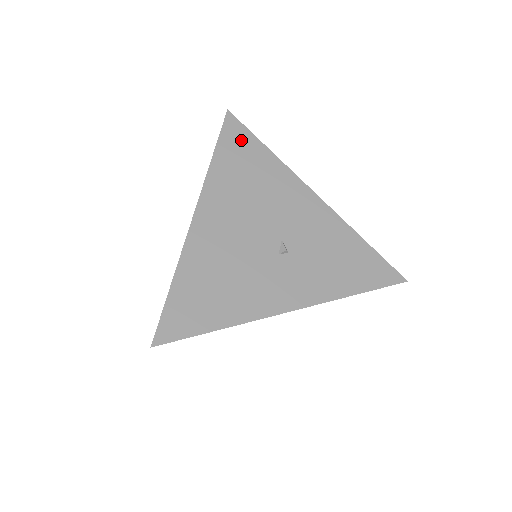
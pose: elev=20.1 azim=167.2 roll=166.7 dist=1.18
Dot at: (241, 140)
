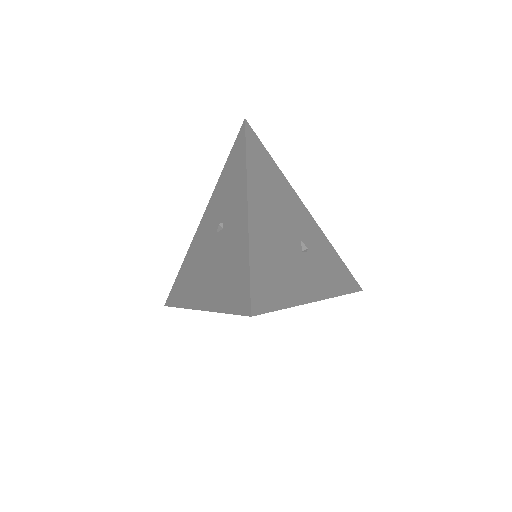
Dot at: (259, 148)
